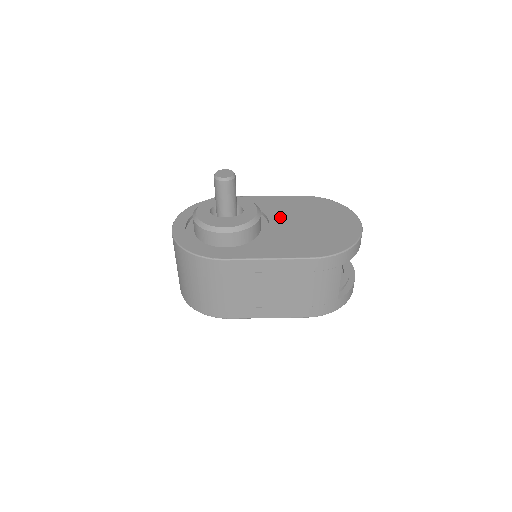
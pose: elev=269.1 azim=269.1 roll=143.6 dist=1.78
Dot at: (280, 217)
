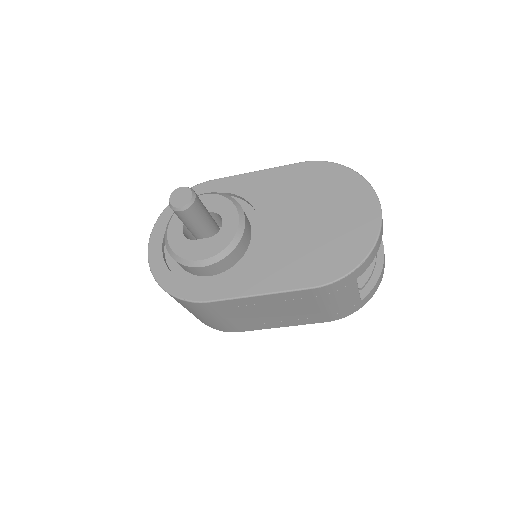
Dot at: (273, 212)
